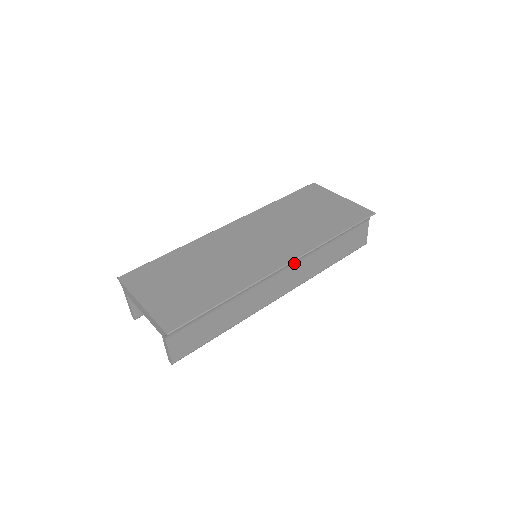
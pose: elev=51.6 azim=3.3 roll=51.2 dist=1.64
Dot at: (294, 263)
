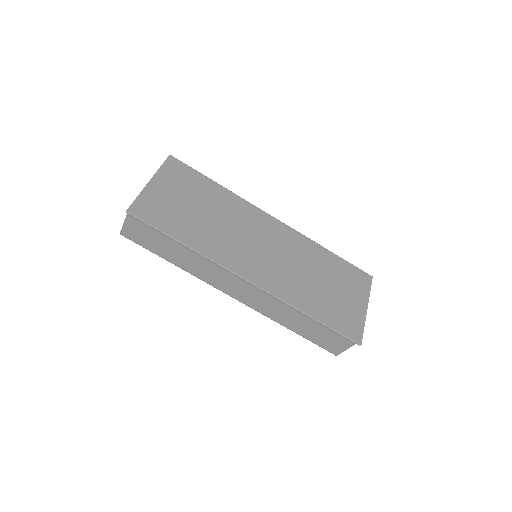
Dot at: (261, 290)
